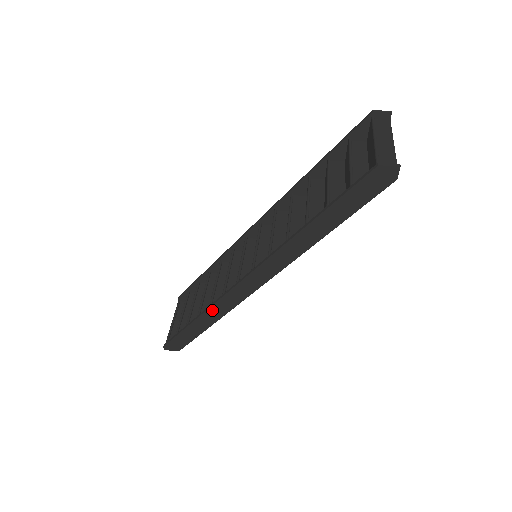
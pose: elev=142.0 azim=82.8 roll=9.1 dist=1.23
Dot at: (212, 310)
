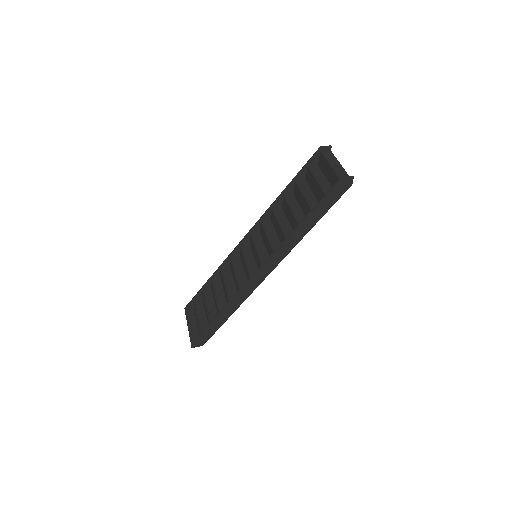
Dot at: (233, 302)
